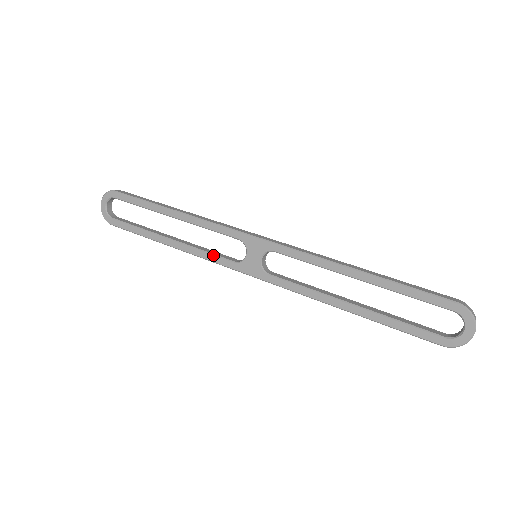
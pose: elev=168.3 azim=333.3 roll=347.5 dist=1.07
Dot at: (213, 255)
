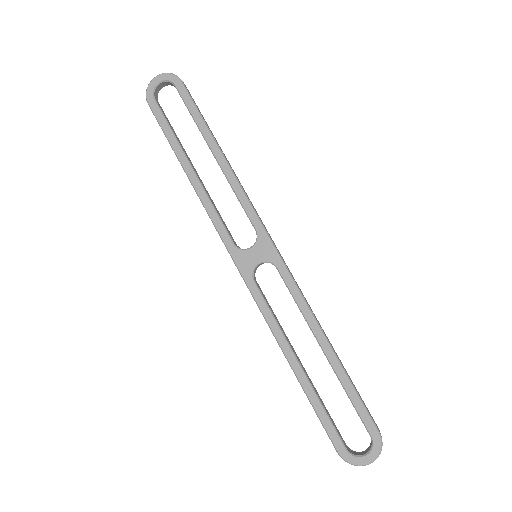
Dot at: (220, 220)
